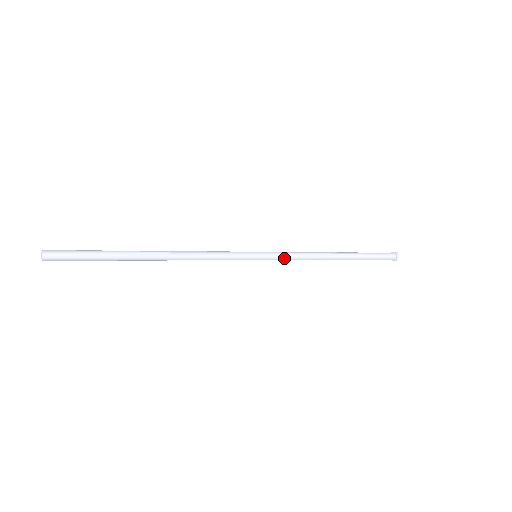
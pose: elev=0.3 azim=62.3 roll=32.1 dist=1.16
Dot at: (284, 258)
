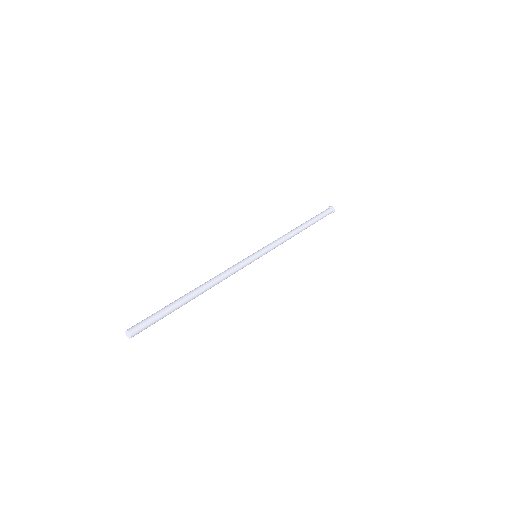
Dot at: occluded
